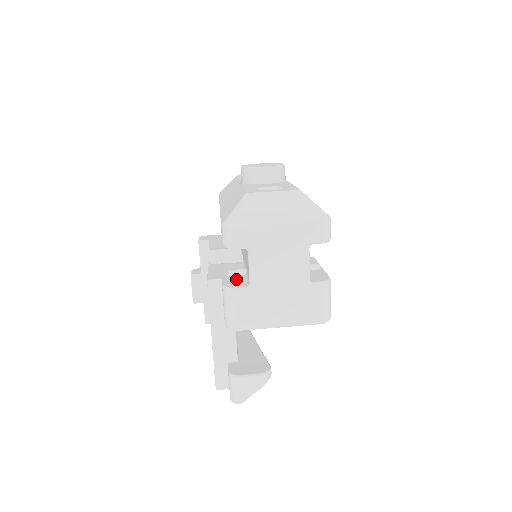
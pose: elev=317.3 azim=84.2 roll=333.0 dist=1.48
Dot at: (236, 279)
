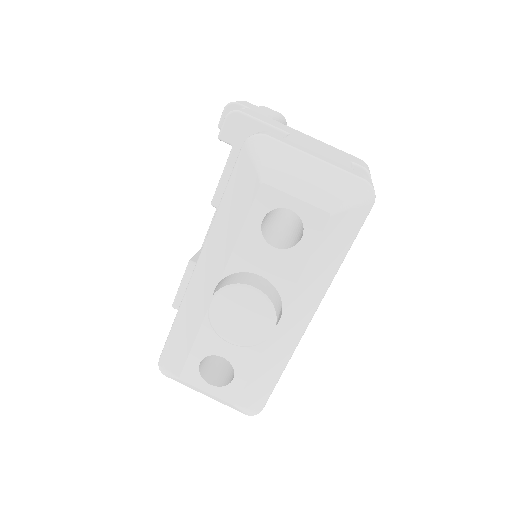
Dot at: occluded
